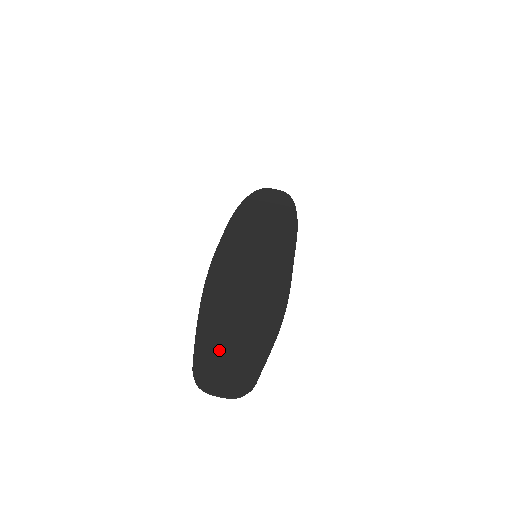
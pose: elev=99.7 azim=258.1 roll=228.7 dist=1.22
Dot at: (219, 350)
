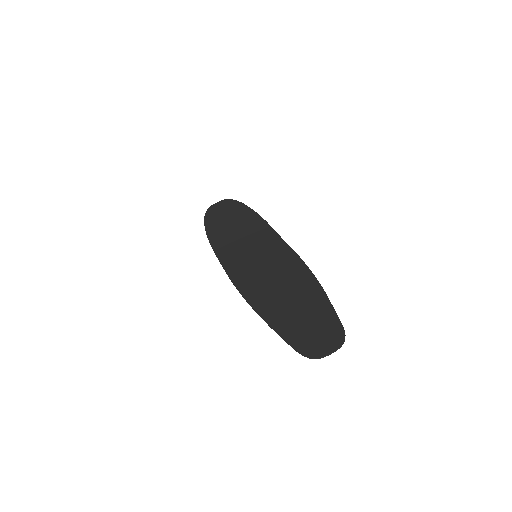
Dot at: (301, 329)
